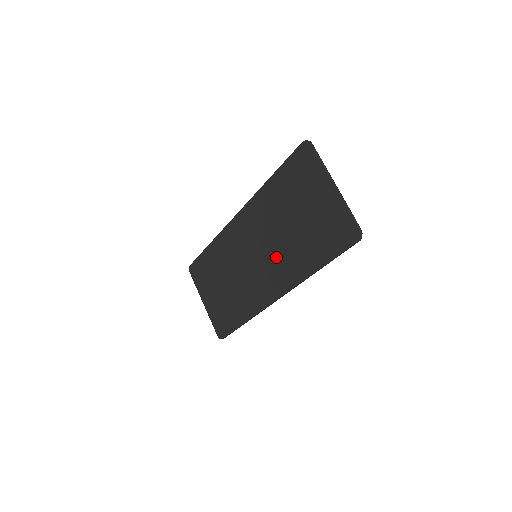
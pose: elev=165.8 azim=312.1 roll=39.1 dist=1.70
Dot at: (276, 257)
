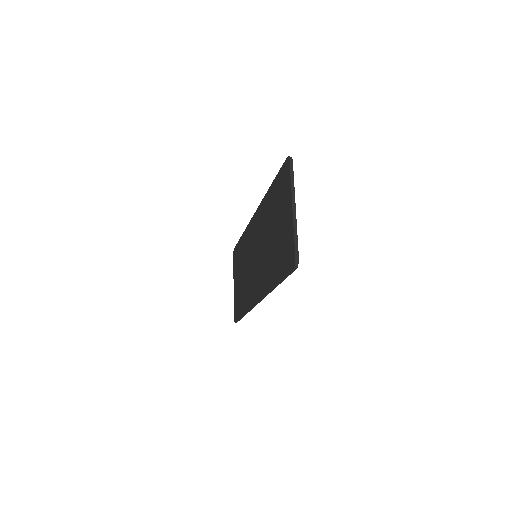
Dot at: (262, 262)
